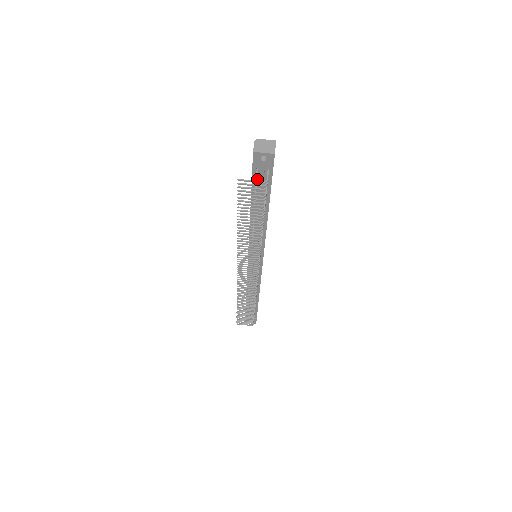
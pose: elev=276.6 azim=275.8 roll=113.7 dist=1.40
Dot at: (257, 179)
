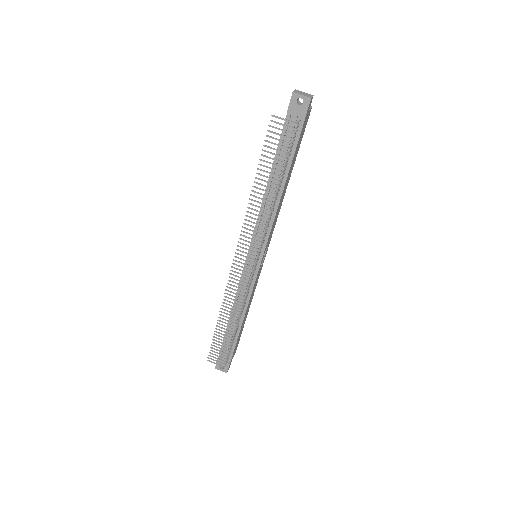
Dot at: occluded
